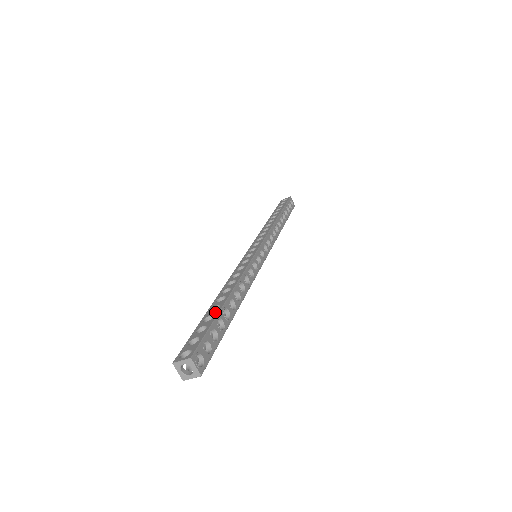
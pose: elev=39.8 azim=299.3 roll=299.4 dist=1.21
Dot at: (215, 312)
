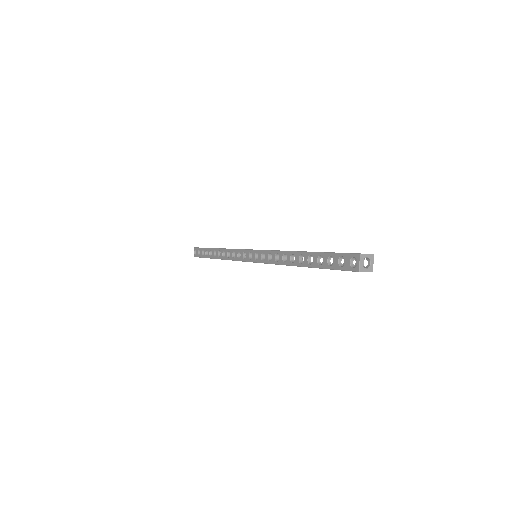
Dot at: occluded
